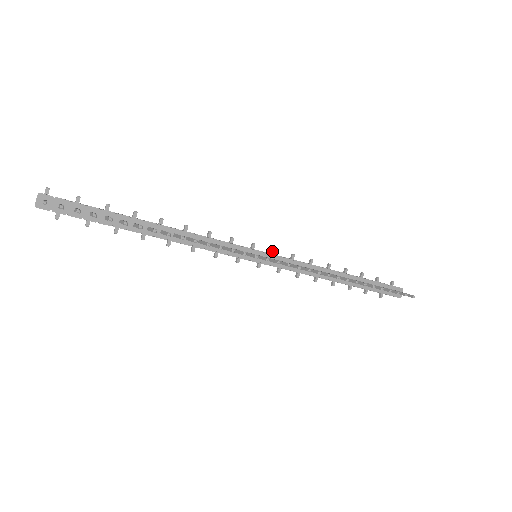
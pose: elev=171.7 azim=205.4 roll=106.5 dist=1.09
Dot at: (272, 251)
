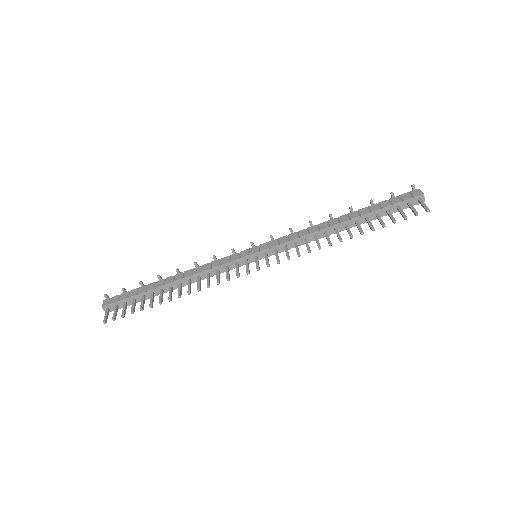
Dot at: occluded
